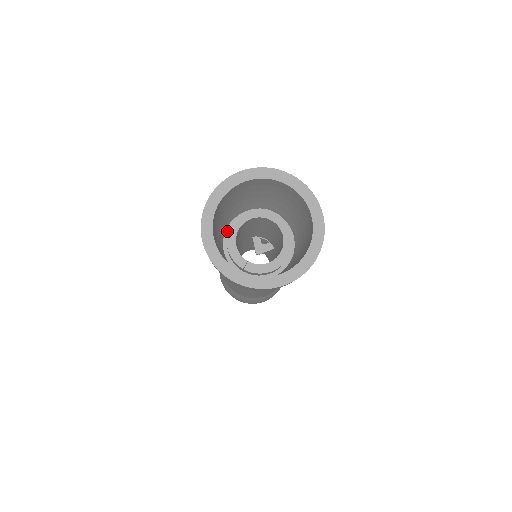
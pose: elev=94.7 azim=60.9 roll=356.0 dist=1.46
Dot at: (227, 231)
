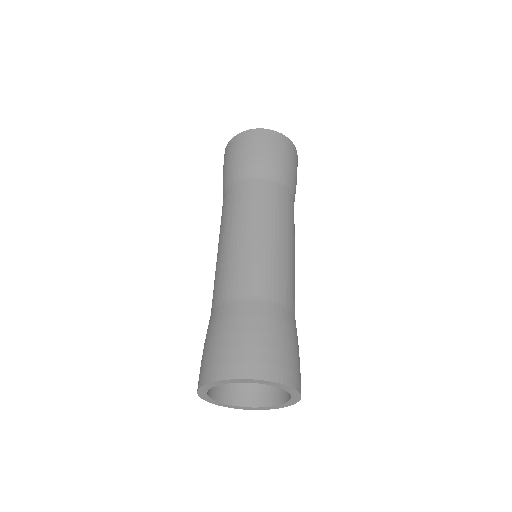
Dot at: occluded
